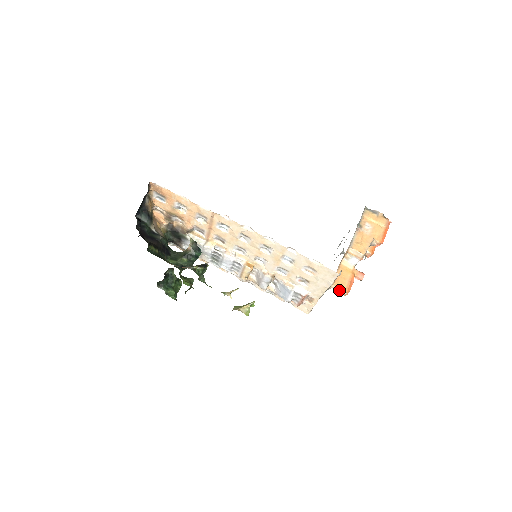
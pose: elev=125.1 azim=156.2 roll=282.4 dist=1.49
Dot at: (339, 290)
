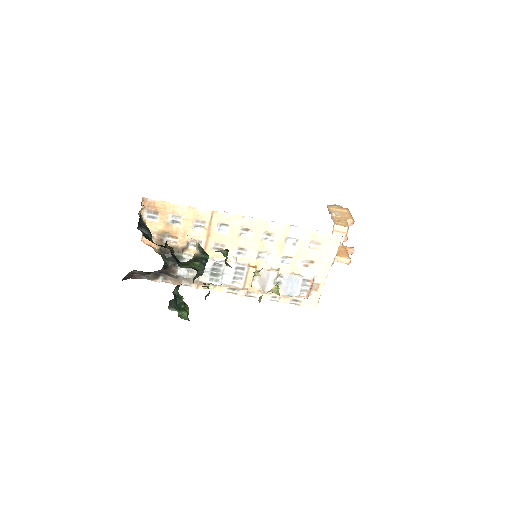
Dot at: (343, 260)
